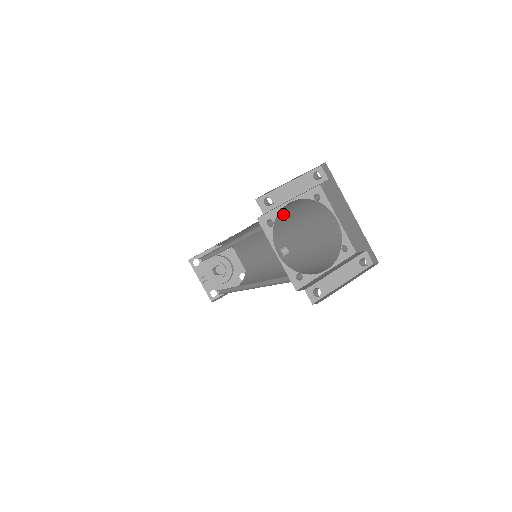
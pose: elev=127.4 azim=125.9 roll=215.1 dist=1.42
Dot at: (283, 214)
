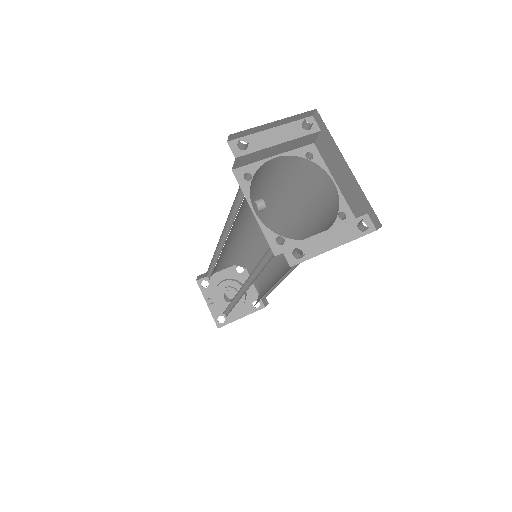
Dot at: (280, 194)
